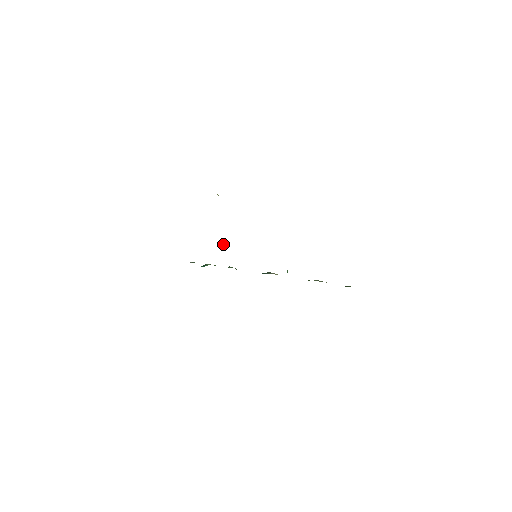
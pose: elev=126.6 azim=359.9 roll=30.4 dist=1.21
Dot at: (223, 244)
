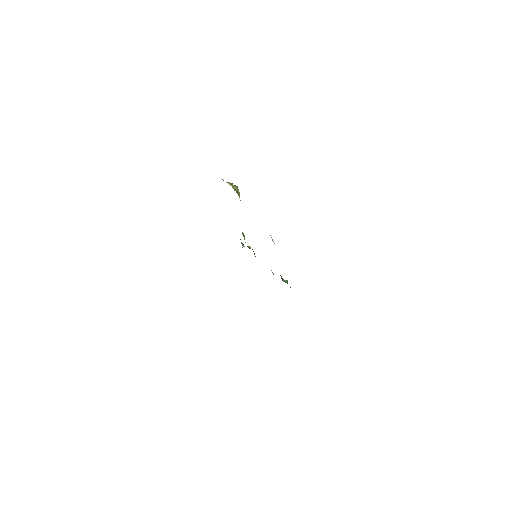
Dot at: (243, 234)
